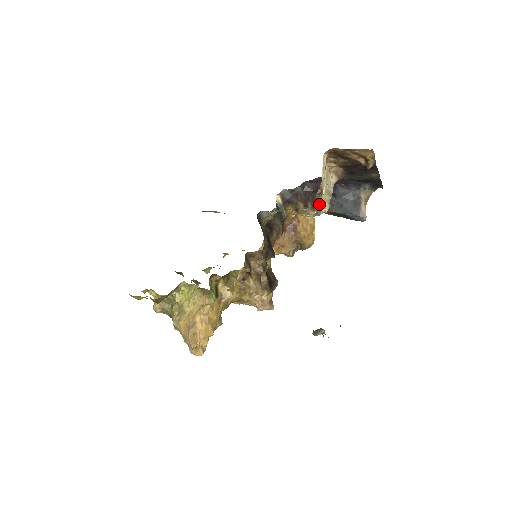
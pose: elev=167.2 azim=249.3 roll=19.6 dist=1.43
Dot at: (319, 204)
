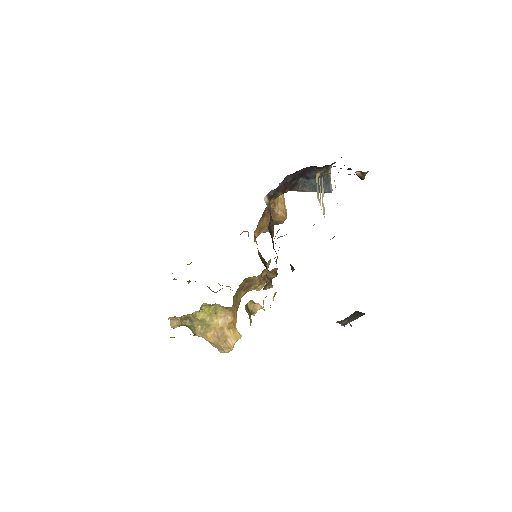
Dot at: occluded
